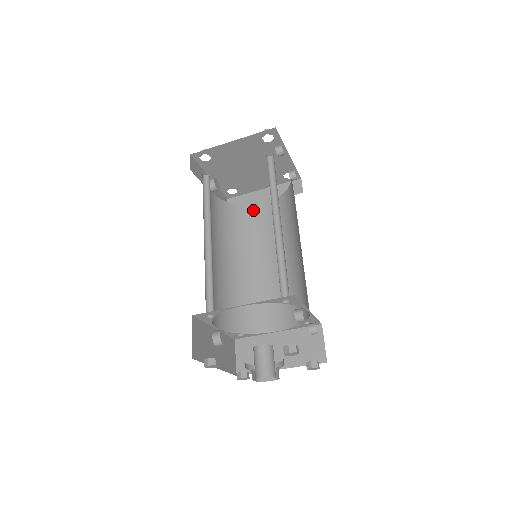
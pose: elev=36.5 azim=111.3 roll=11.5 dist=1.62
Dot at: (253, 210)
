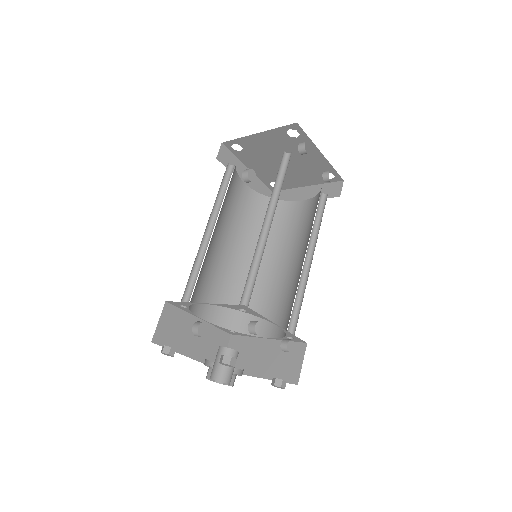
Dot at: (288, 207)
